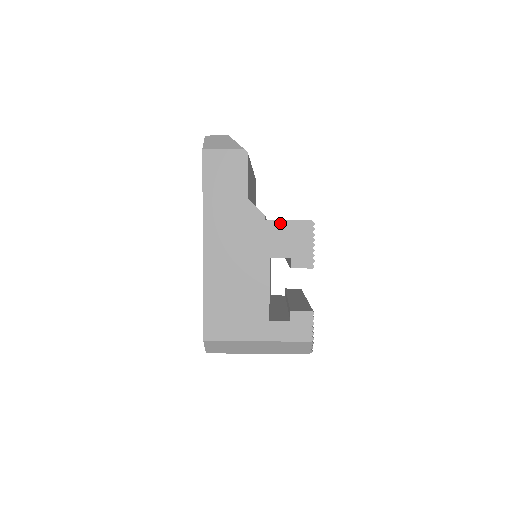
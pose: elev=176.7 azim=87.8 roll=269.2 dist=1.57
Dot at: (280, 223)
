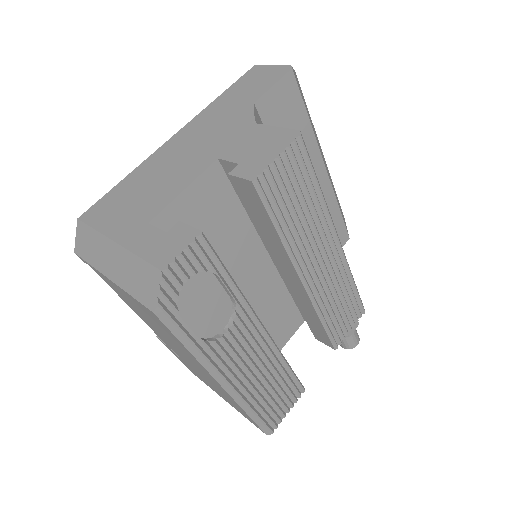
Dot at: (263, 128)
